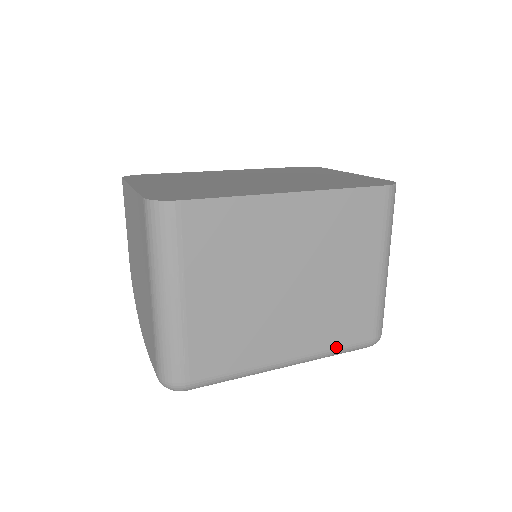
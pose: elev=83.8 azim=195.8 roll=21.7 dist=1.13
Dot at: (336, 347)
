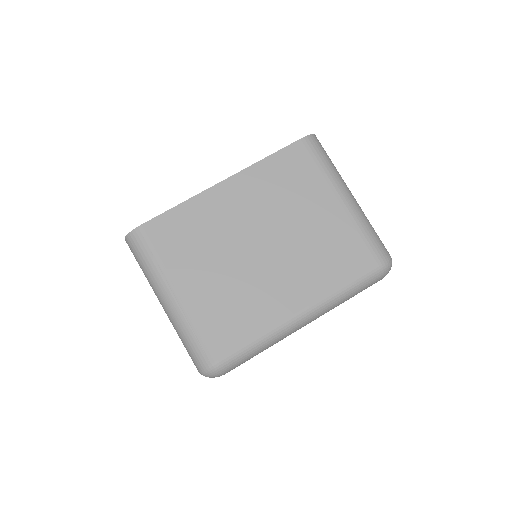
Dot at: (342, 284)
